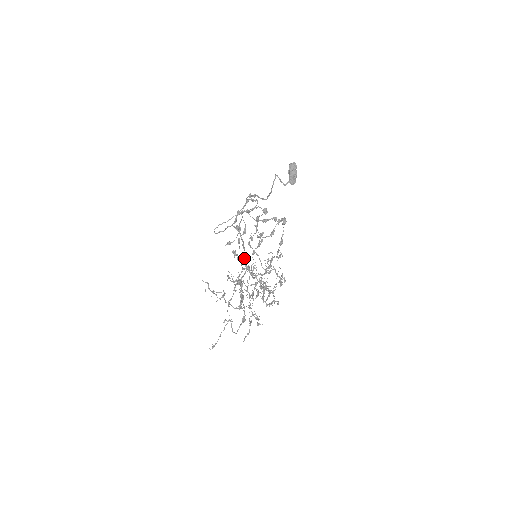
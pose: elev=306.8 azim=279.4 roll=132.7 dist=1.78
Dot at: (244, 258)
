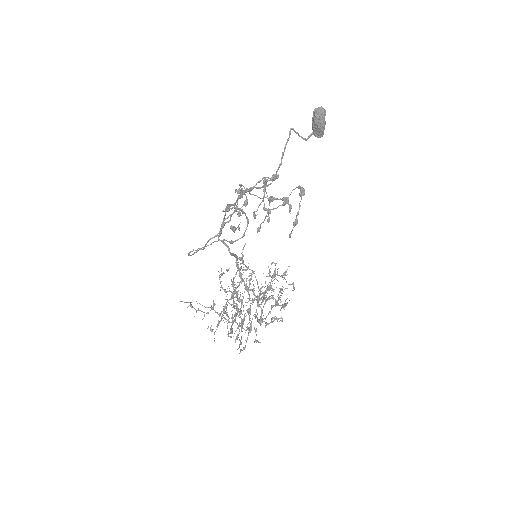
Dot at: (237, 267)
